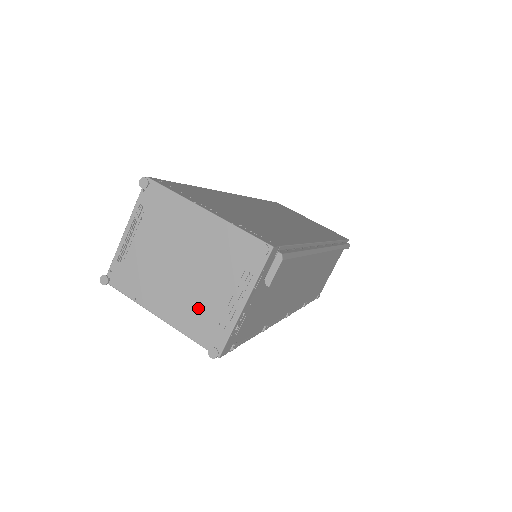
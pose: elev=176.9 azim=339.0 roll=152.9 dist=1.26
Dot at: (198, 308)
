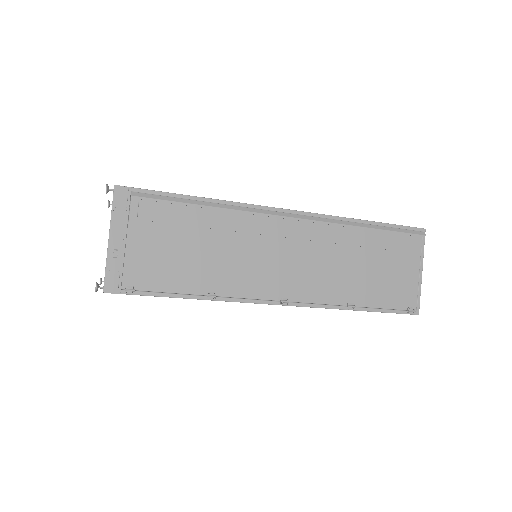
Dot at: occluded
